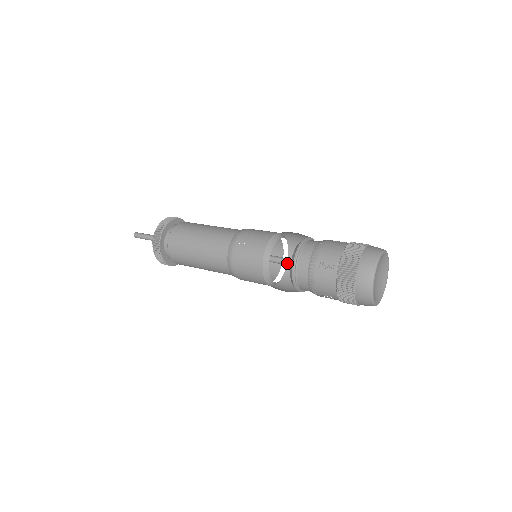
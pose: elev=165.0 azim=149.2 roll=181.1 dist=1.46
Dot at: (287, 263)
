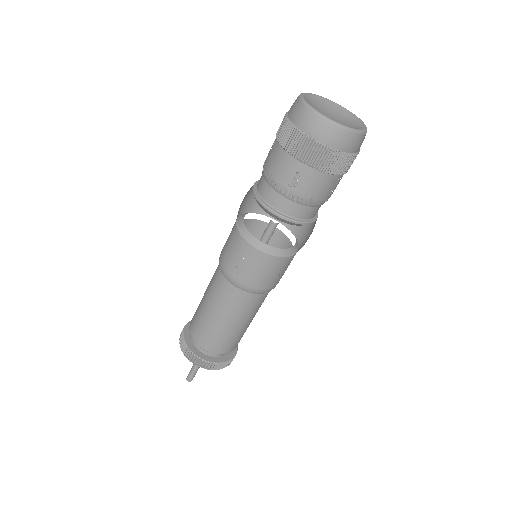
Dot at: (298, 245)
